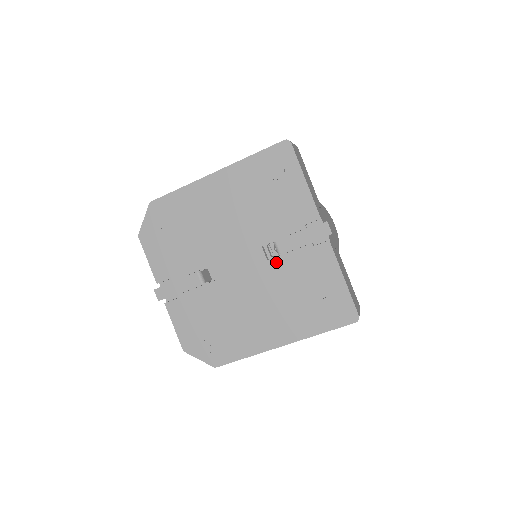
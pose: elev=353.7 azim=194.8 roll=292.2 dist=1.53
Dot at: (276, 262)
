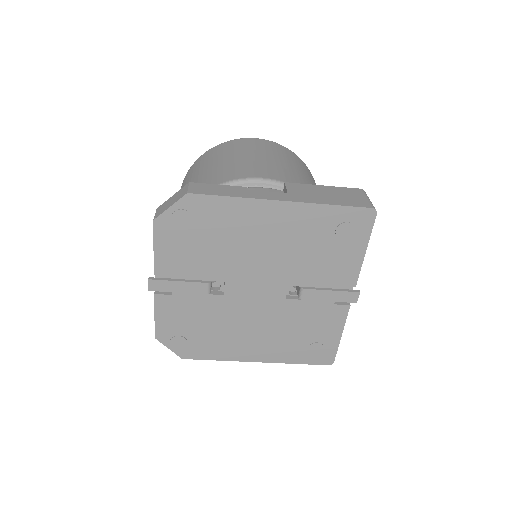
Dot at: (293, 303)
